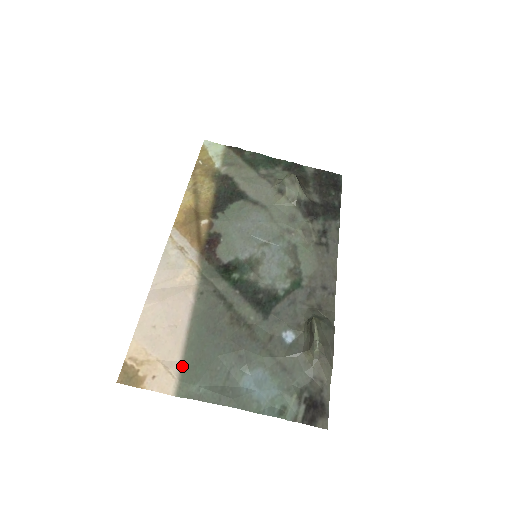
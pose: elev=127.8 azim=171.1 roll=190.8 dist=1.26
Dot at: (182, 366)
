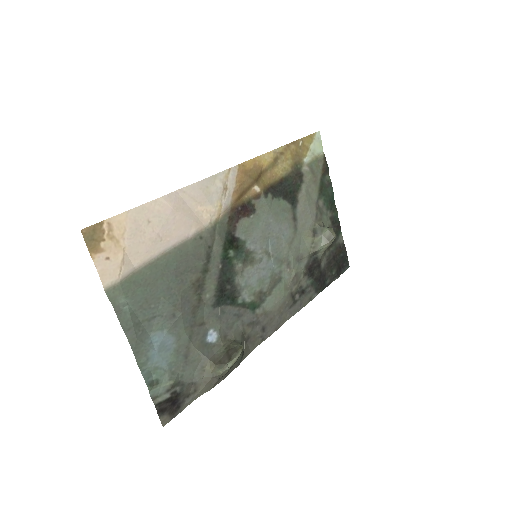
Dot at: (133, 273)
